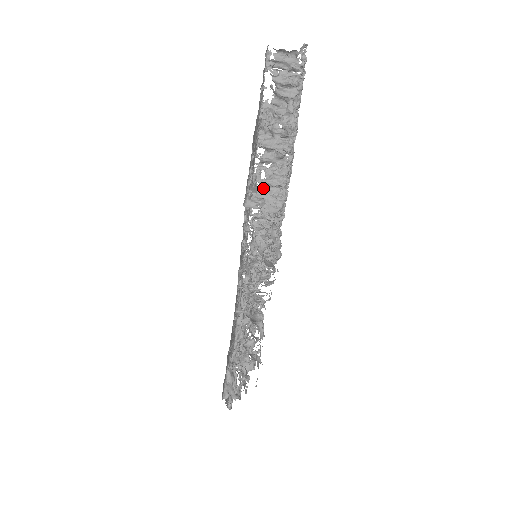
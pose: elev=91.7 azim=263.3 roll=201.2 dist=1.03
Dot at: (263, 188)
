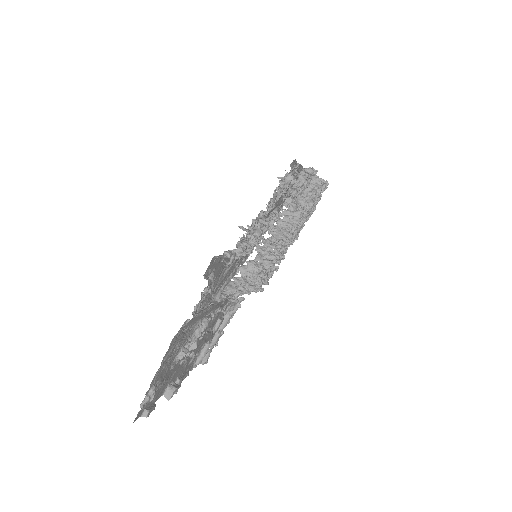
Dot at: (278, 226)
